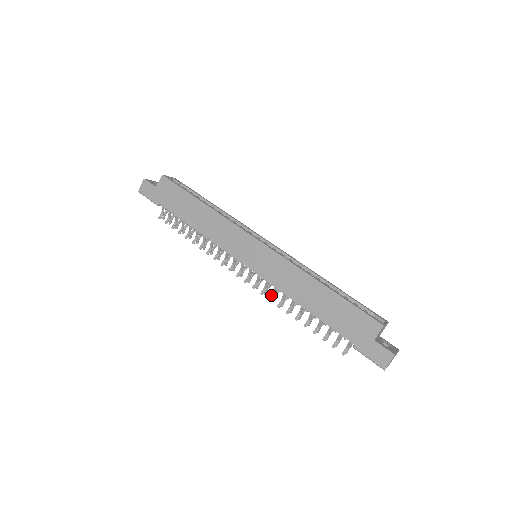
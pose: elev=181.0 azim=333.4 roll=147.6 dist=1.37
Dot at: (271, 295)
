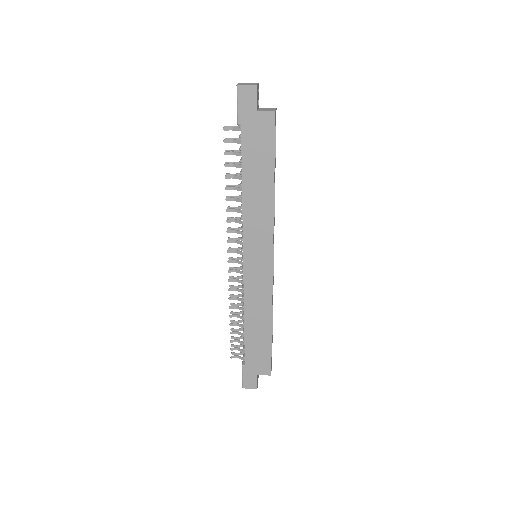
Dot at: (234, 288)
